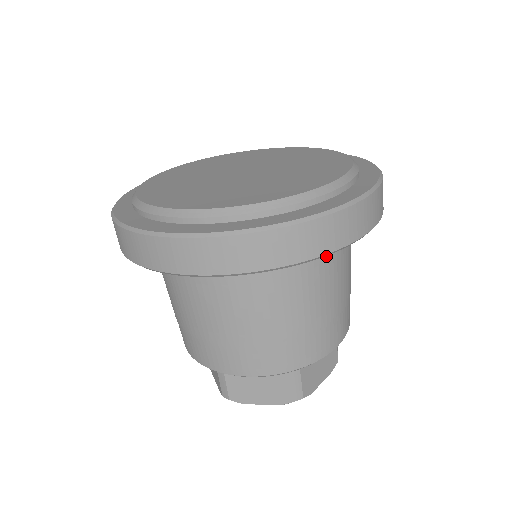
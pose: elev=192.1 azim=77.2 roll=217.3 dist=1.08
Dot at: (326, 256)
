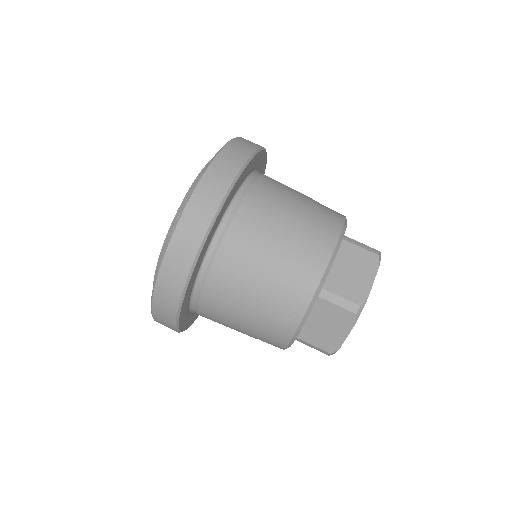
Dot at: (239, 220)
